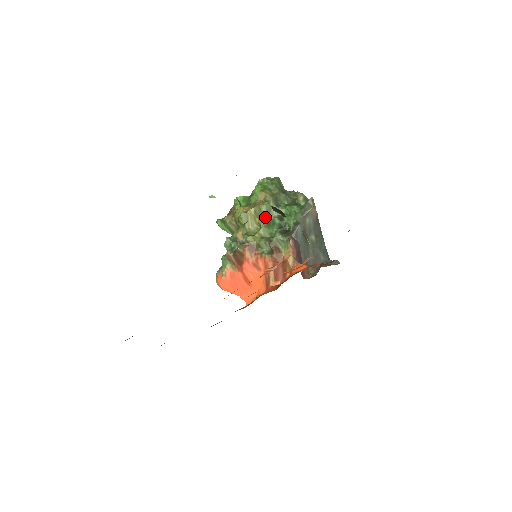
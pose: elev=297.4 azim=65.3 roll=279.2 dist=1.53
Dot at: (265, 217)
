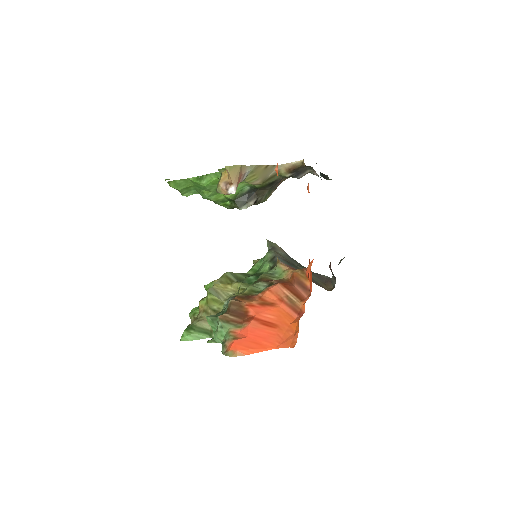
Dot at: occluded
